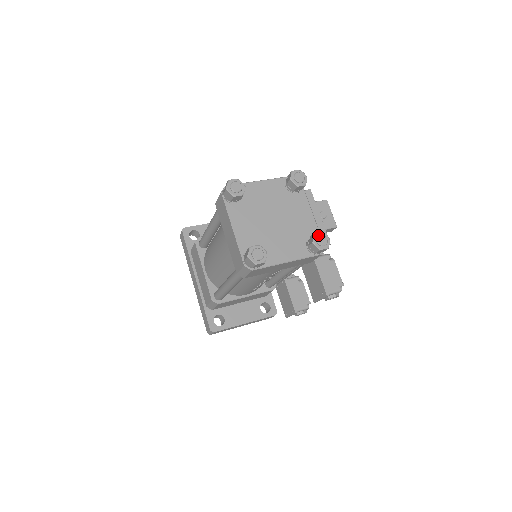
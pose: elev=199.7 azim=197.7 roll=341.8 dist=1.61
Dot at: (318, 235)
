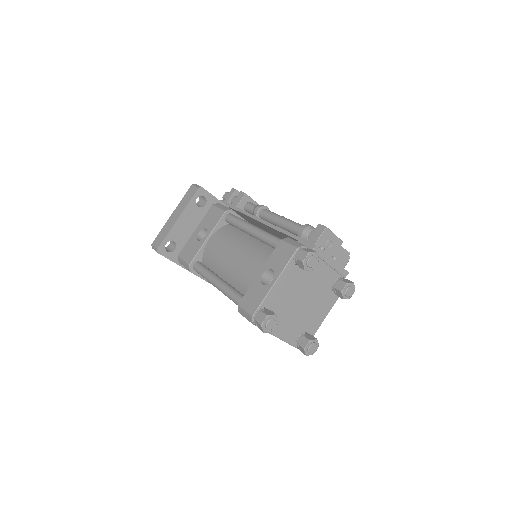
Dot at: (345, 291)
